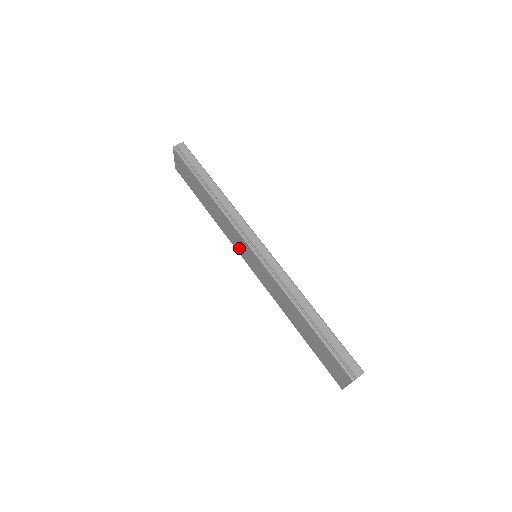
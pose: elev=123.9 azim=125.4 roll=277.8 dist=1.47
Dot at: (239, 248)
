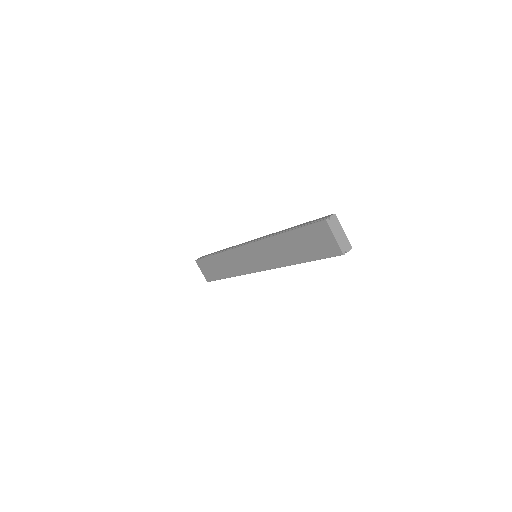
Dot at: (247, 266)
